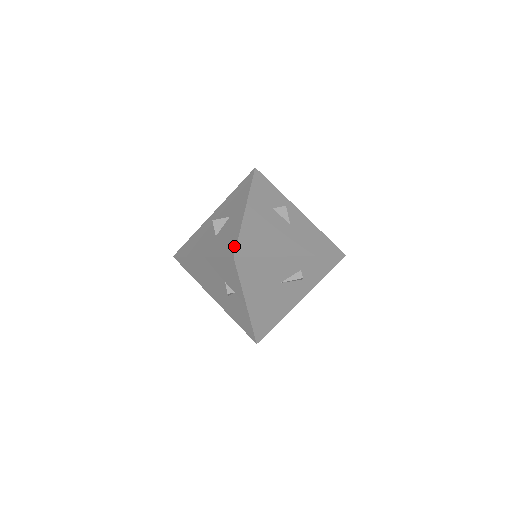
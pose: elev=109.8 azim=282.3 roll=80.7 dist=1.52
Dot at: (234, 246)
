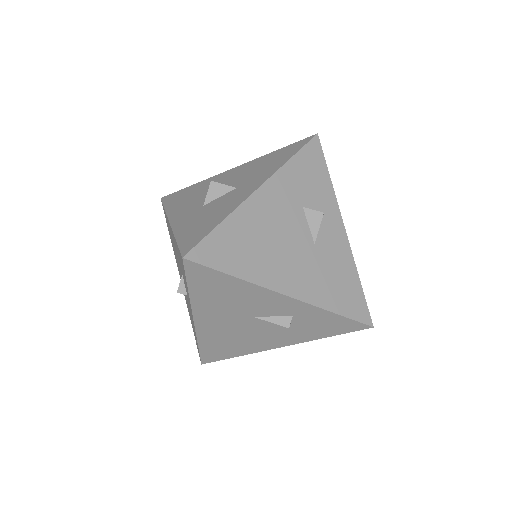
Dot at: (198, 239)
